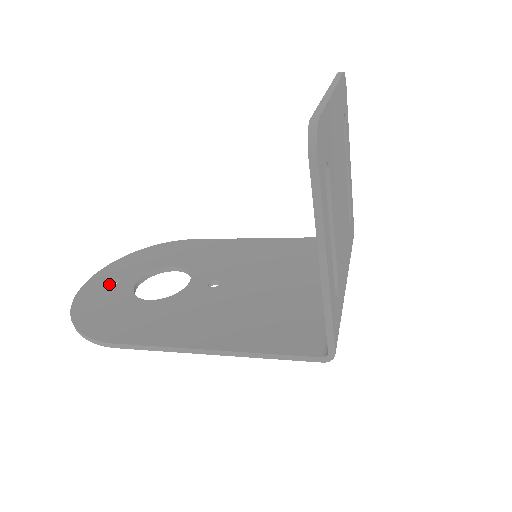
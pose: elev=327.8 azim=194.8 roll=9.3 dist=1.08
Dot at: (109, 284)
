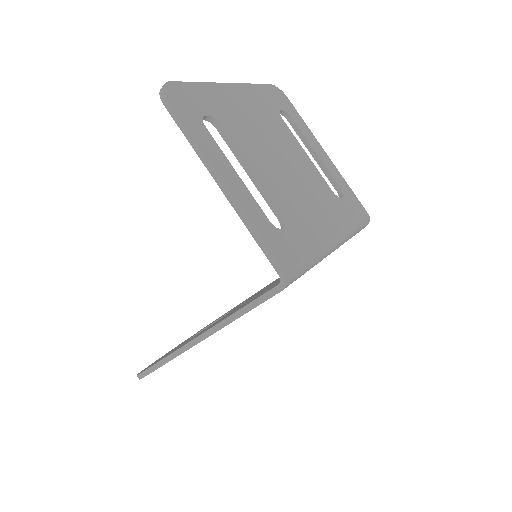
Dot at: occluded
